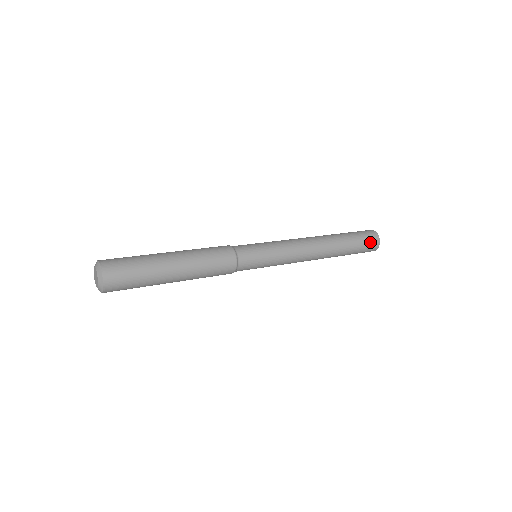
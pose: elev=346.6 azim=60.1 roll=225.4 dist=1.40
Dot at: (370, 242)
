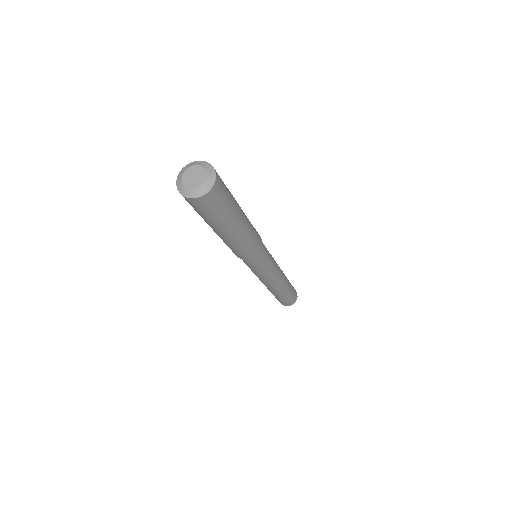
Dot at: (295, 294)
